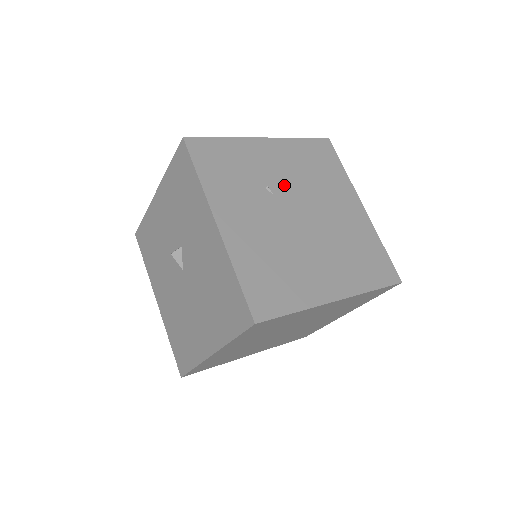
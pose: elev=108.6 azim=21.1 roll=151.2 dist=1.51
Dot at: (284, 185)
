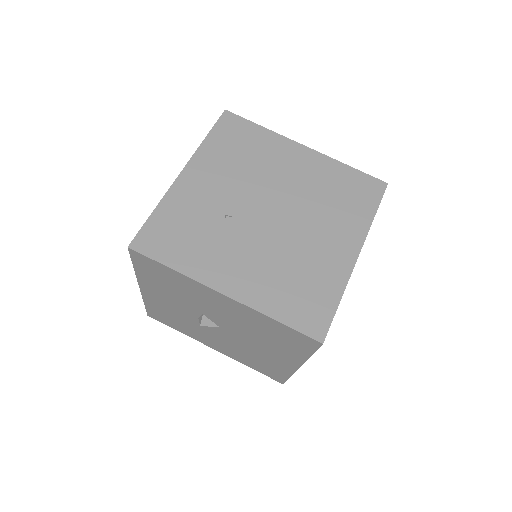
Dot at: (235, 199)
